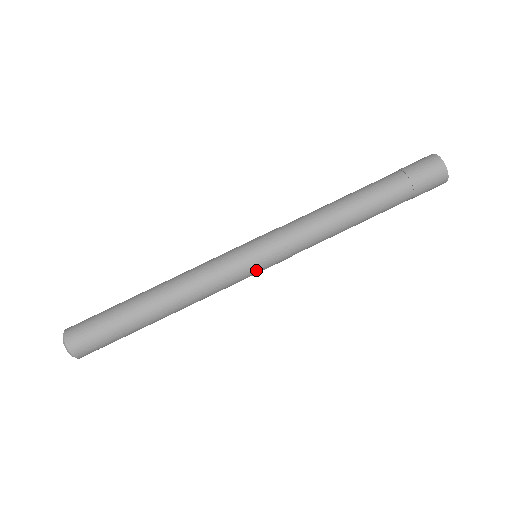
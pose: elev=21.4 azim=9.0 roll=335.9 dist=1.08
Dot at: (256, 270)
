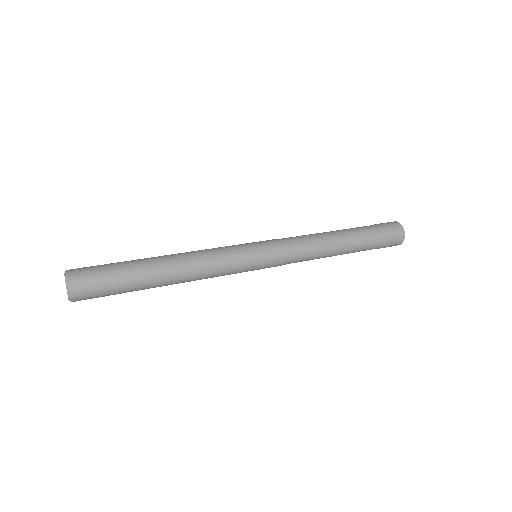
Dot at: (255, 269)
